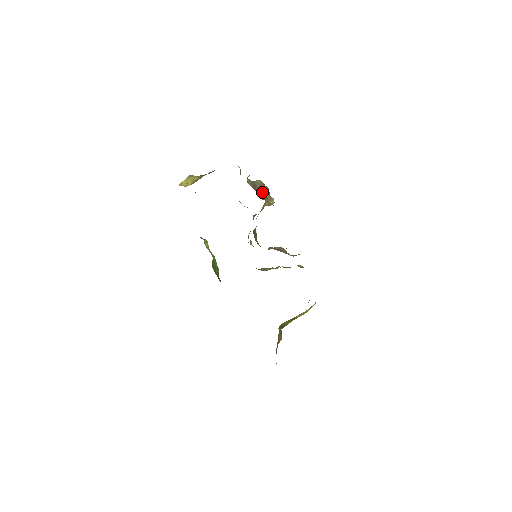
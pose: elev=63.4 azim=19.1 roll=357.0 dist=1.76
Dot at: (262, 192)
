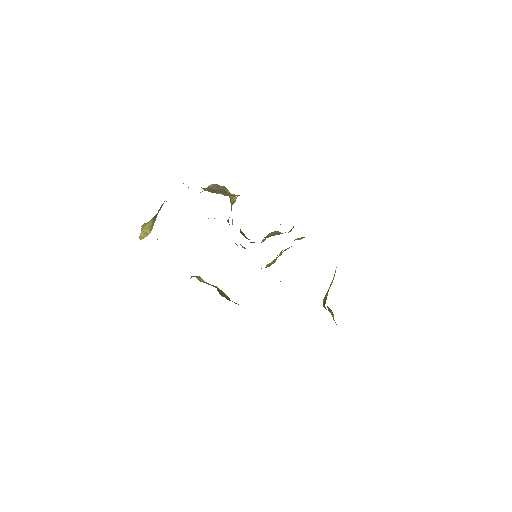
Dot at: (223, 192)
